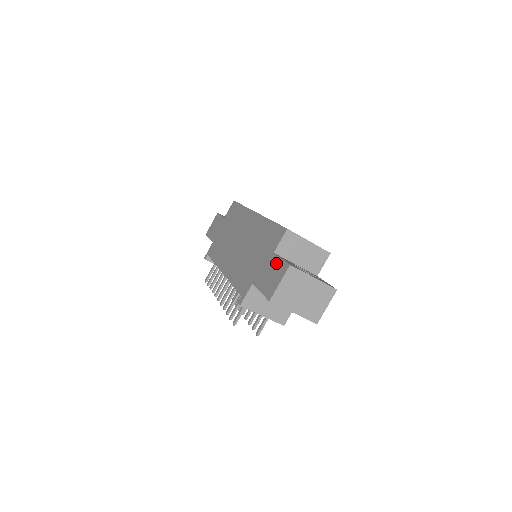
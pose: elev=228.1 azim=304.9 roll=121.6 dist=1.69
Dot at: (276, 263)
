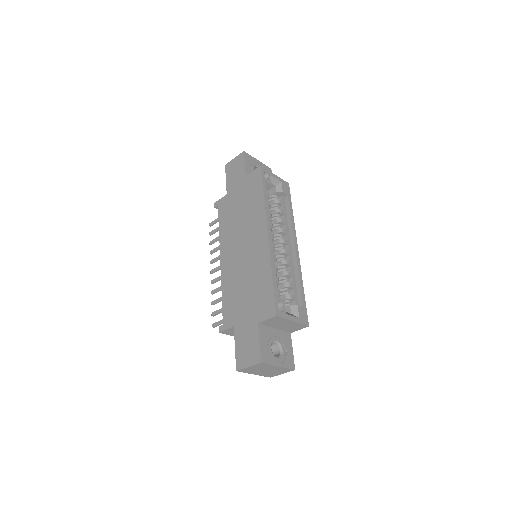
Dot at: (255, 340)
